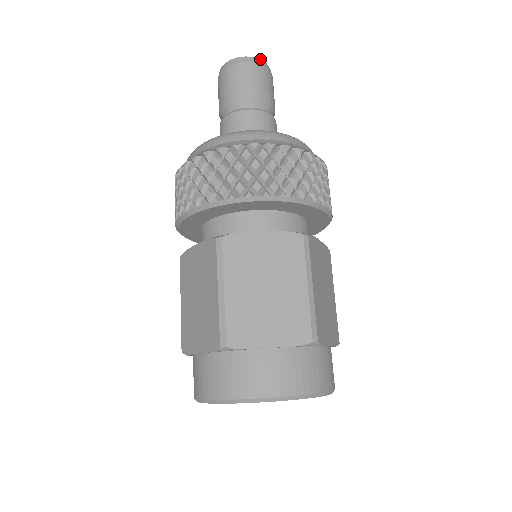
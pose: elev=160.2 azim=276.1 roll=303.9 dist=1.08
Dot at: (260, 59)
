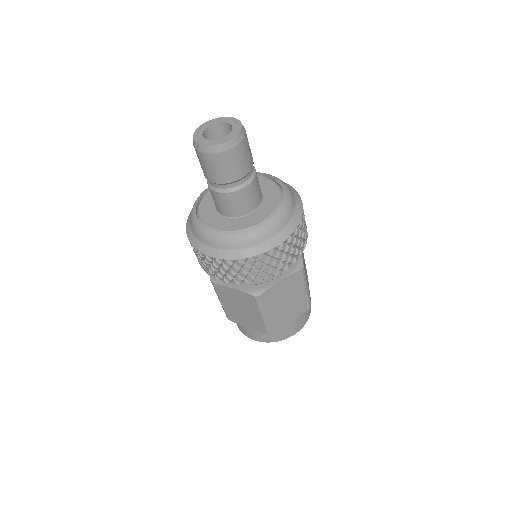
Dot at: (217, 144)
